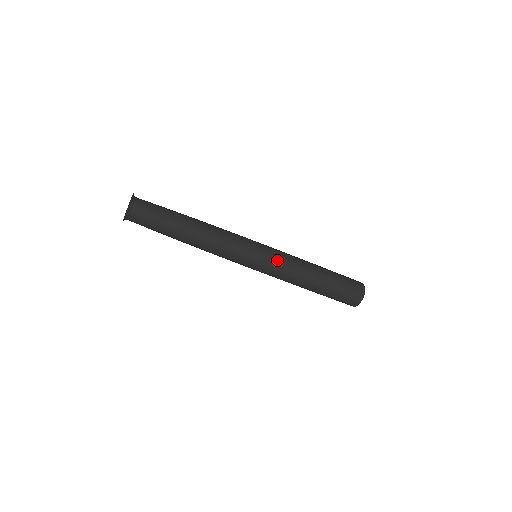
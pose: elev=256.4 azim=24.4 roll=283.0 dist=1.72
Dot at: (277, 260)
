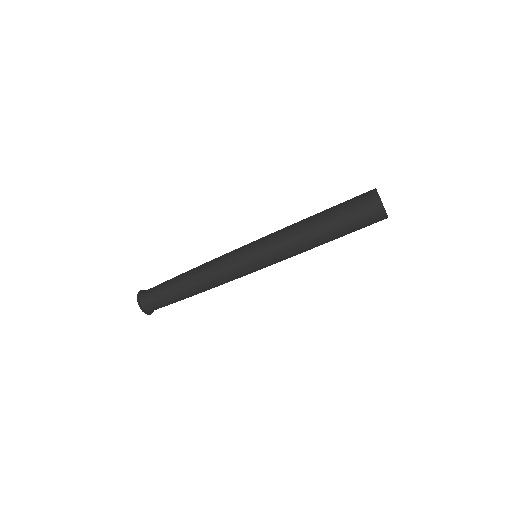
Dot at: (269, 251)
